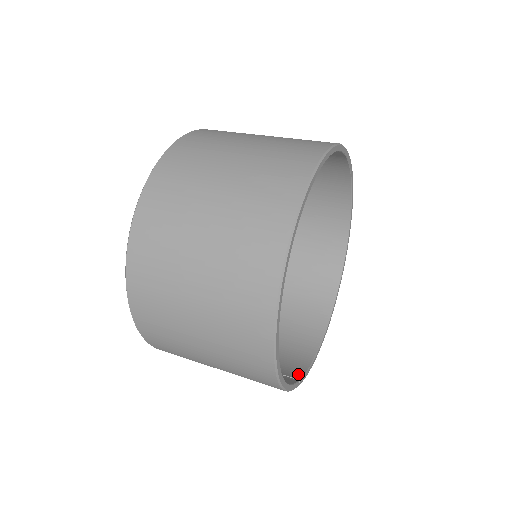
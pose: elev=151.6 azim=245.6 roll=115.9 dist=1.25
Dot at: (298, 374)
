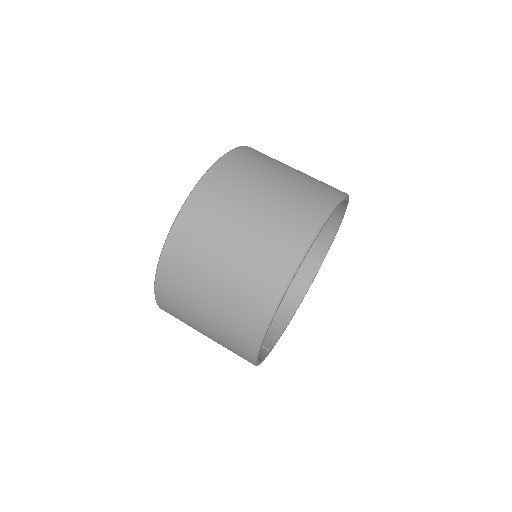
Dot at: (270, 344)
